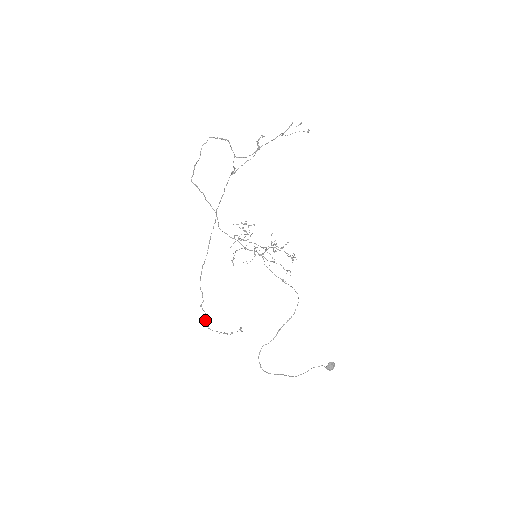
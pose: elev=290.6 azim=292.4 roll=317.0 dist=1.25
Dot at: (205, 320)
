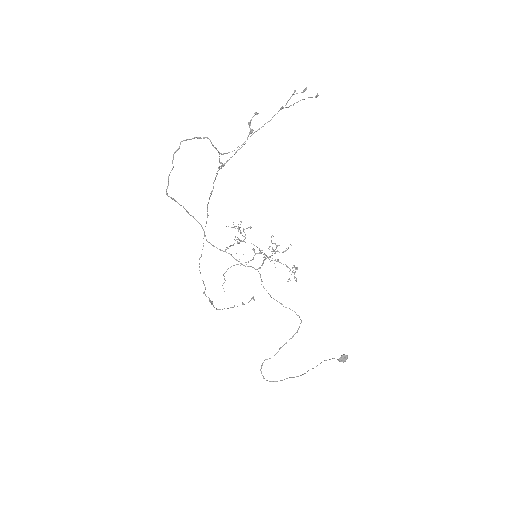
Dot at: (211, 301)
